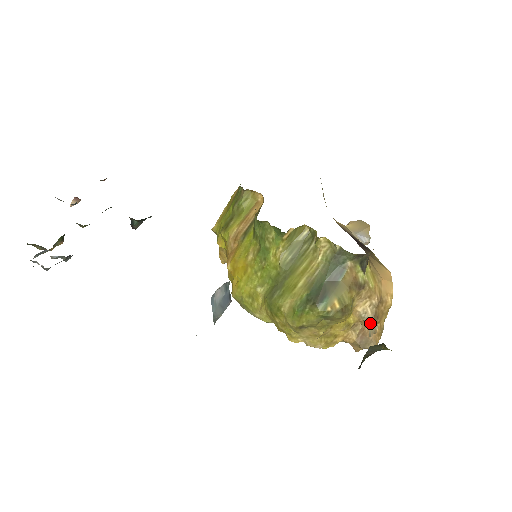
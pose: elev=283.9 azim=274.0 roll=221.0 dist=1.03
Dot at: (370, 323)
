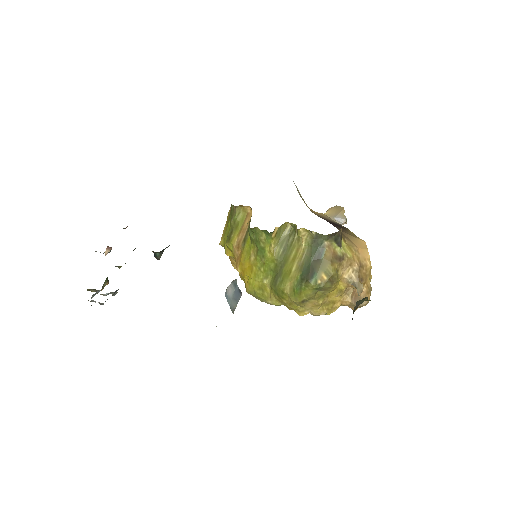
Dot at: (356, 285)
